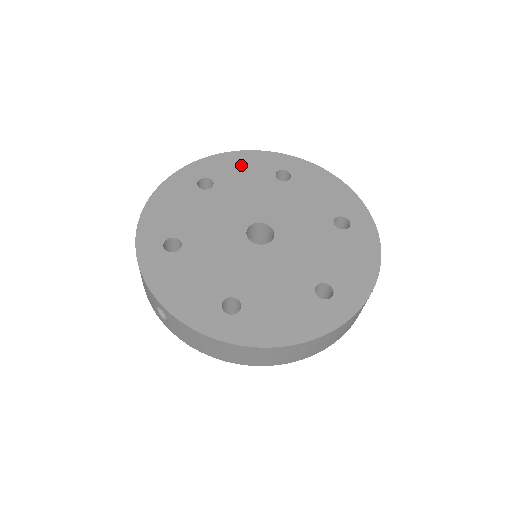
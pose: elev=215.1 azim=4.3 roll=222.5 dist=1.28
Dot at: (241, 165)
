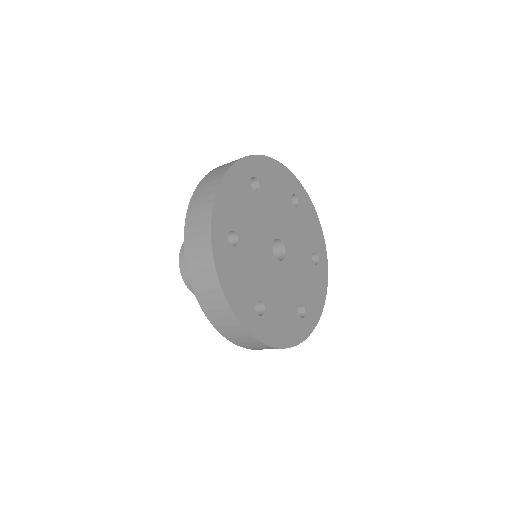
Dot at: (233, 197)
